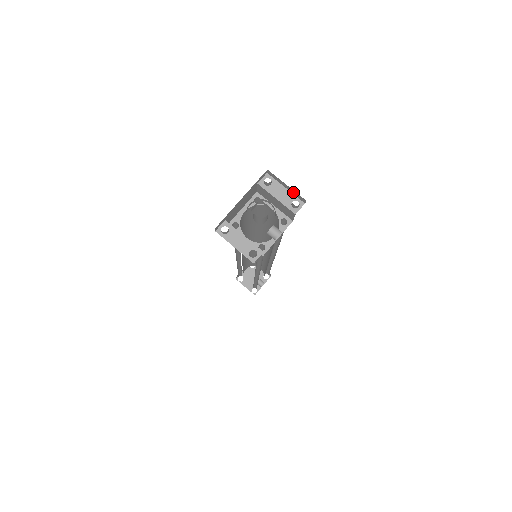
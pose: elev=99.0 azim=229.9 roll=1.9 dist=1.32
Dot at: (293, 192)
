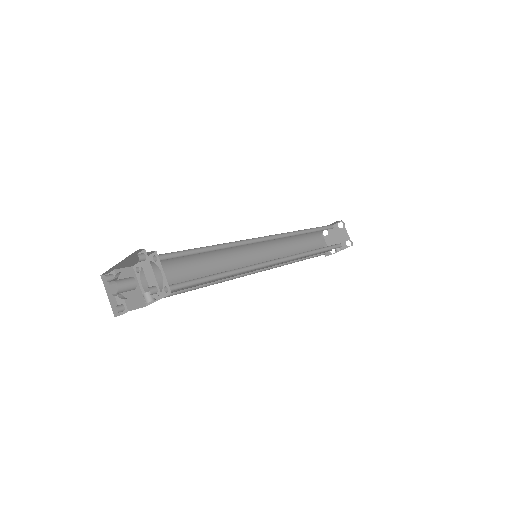
Dot at: (153, 280)
